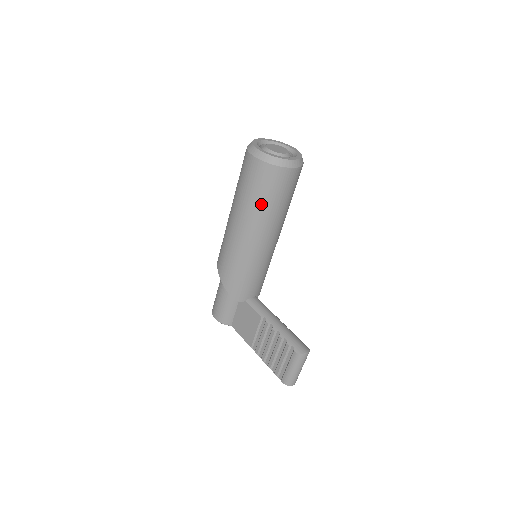
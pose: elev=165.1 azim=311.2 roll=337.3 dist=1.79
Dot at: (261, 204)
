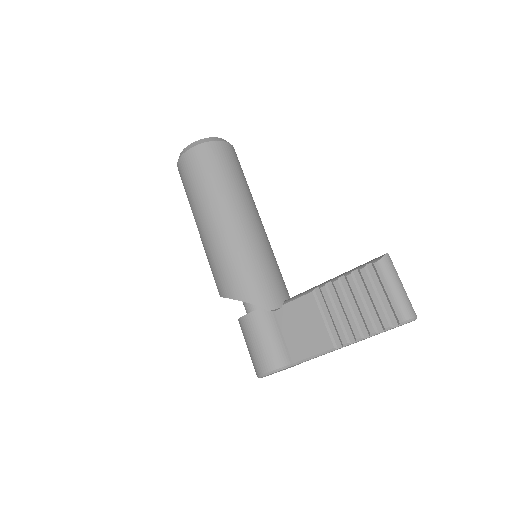
Dot at: (222, 181)
